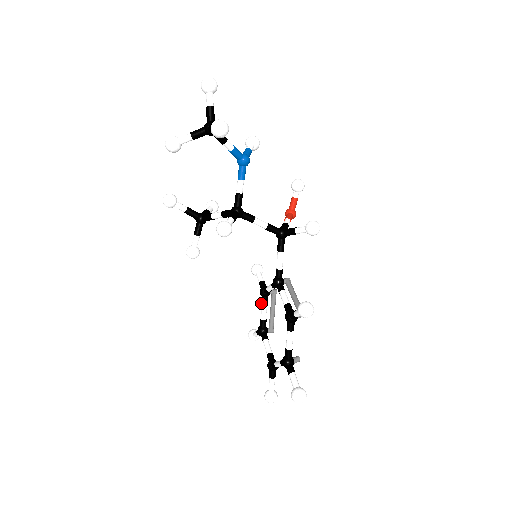
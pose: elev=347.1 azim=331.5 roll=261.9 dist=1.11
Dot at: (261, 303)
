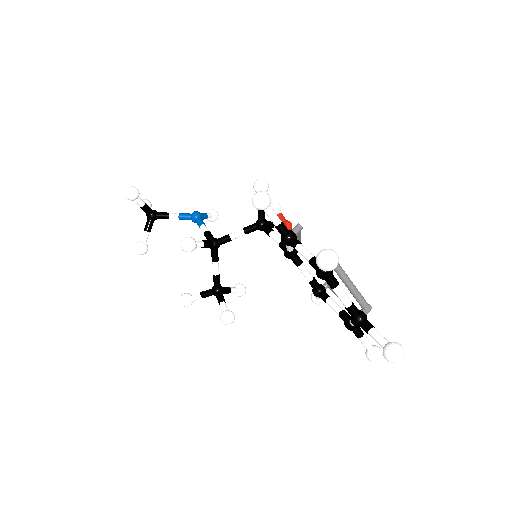
Dot at: occluded
